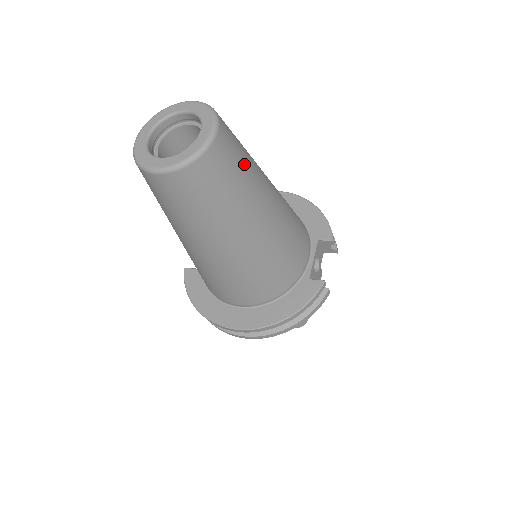
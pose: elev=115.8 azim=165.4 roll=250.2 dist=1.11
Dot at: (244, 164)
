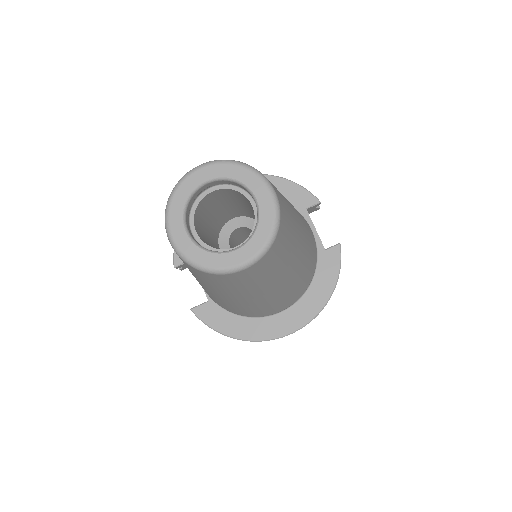
Dot at: (283, 198)
